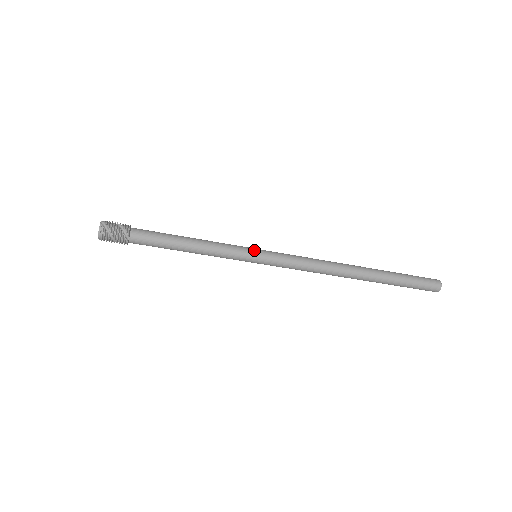
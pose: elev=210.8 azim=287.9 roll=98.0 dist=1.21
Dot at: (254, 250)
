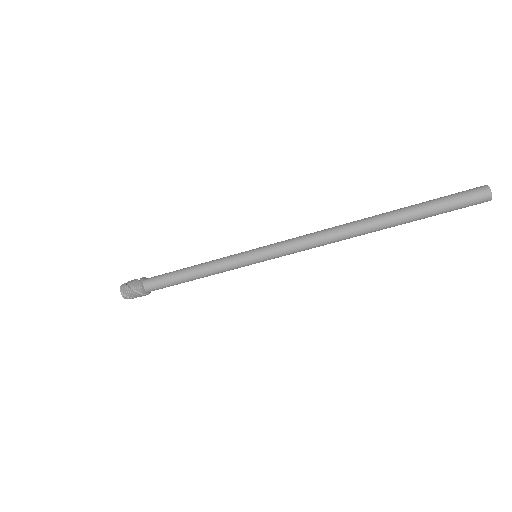
Dot at: (251, 250)
